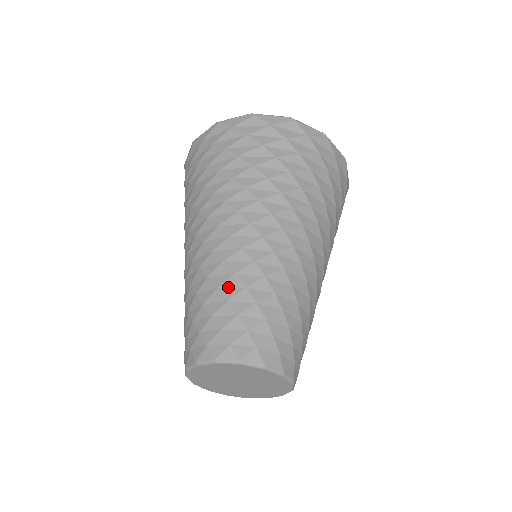
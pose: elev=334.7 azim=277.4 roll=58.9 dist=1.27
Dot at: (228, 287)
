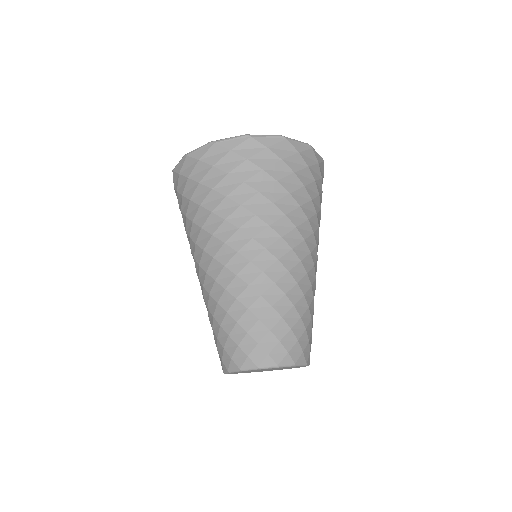
Dot at: (257, 307)
